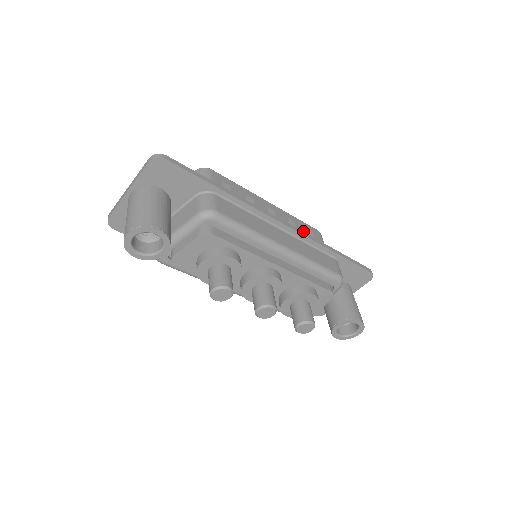
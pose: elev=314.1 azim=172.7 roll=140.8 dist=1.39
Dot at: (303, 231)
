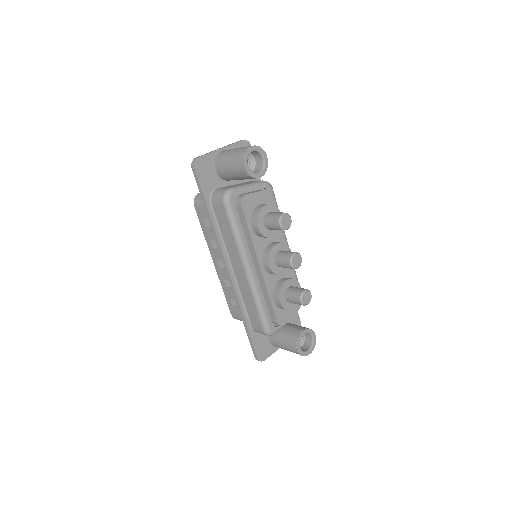
Dot at: occluded
